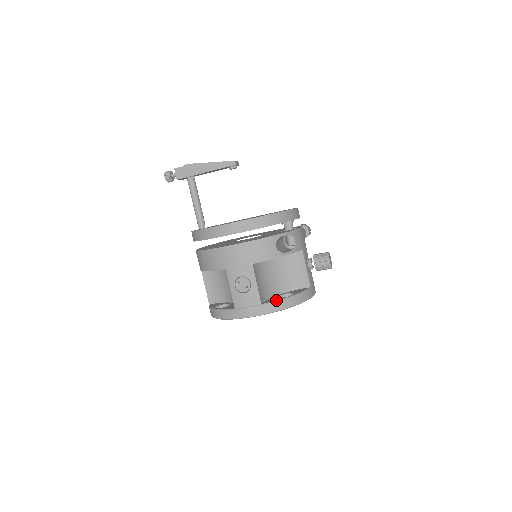
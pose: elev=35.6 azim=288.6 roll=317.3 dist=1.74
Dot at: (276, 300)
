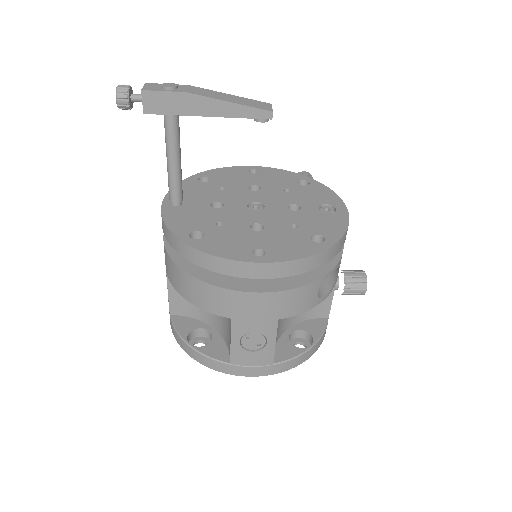
Dot at: (293, 357)
